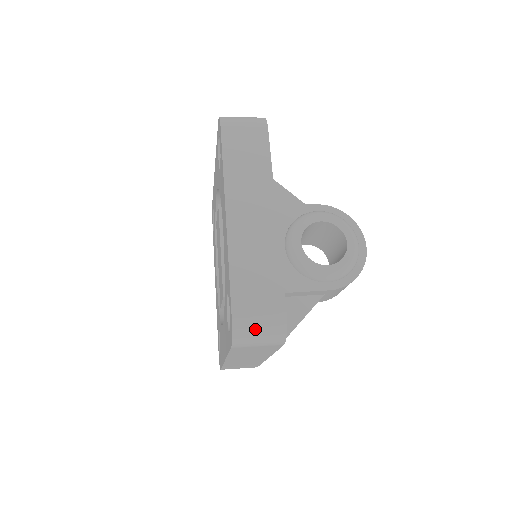
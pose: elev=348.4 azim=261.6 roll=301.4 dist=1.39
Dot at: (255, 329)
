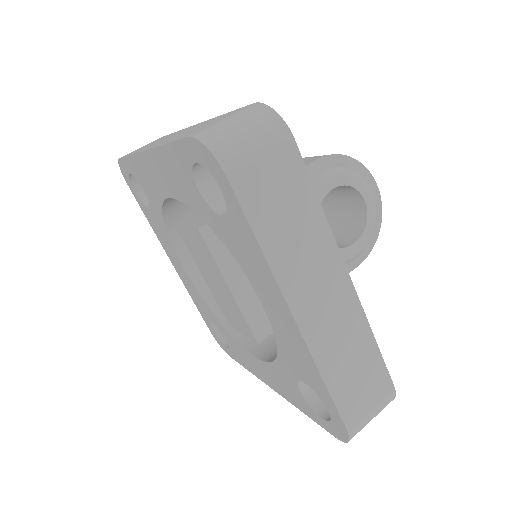
Dot at: occluded
